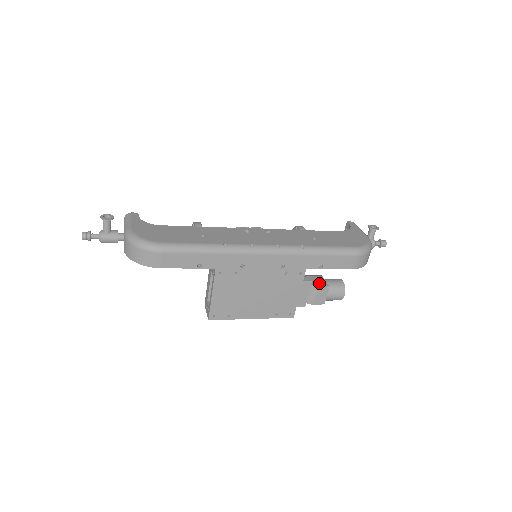
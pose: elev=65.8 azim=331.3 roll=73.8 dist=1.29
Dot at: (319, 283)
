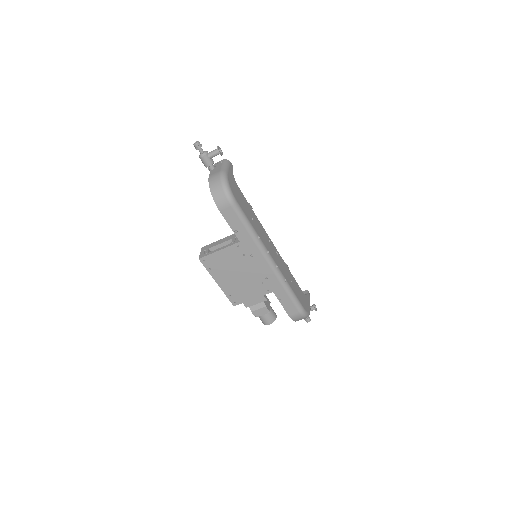
Dot at: (267, 305)
